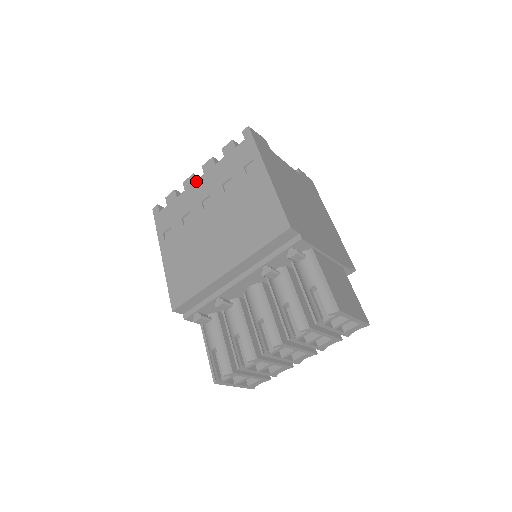
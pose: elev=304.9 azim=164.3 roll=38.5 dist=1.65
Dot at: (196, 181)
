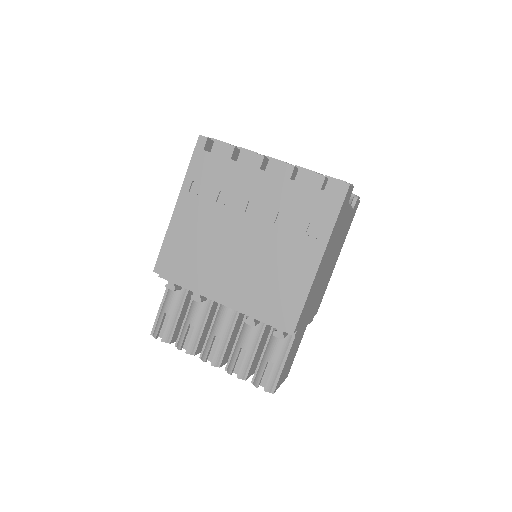
Dot at: (260, 170)
